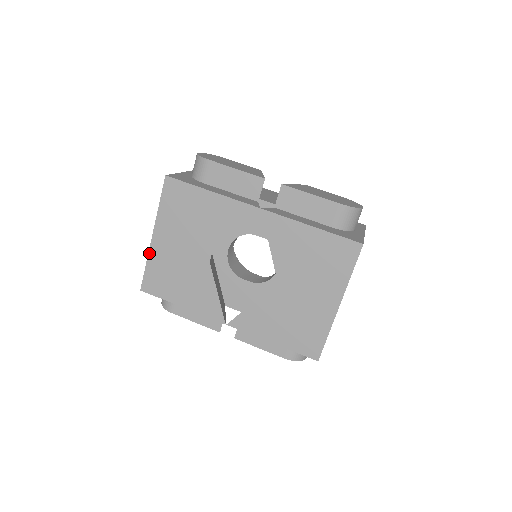
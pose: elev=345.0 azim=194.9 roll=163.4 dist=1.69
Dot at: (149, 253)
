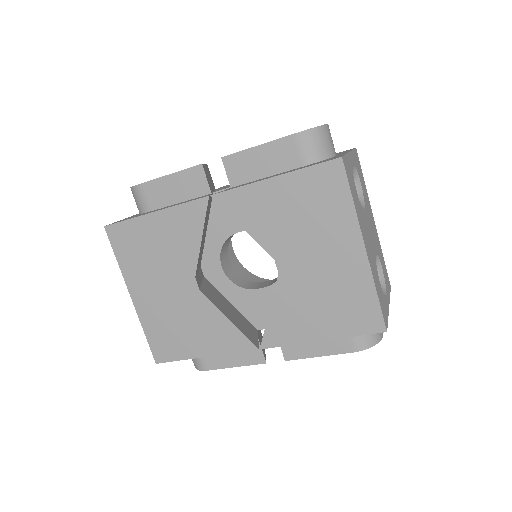
Dot at: (139, 318)
